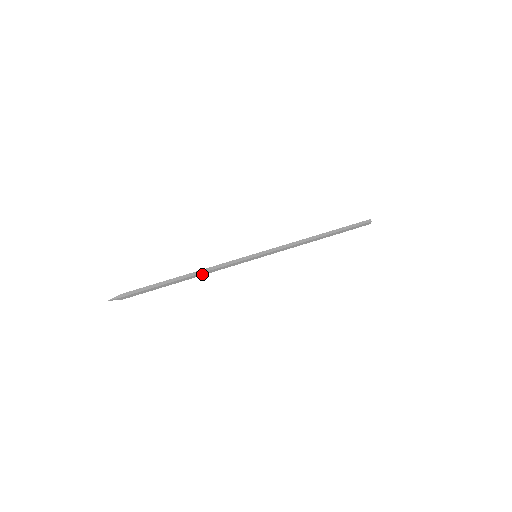
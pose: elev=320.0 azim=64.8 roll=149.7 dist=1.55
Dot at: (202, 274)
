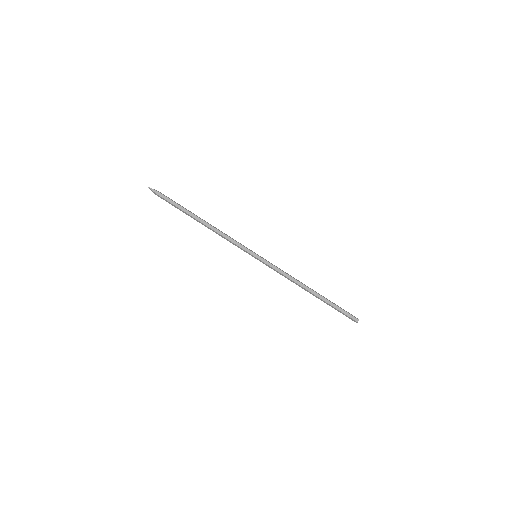
Dot at: (212, 230)
